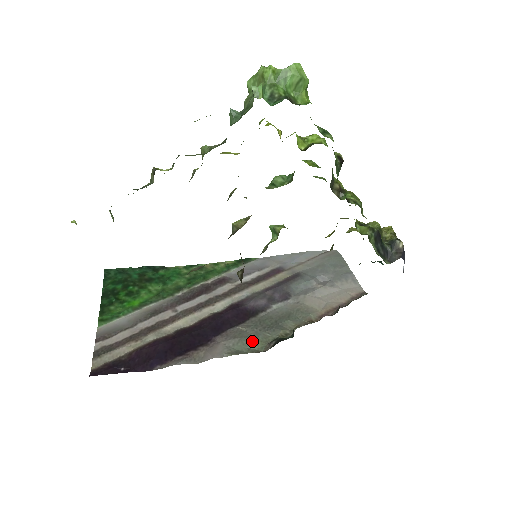
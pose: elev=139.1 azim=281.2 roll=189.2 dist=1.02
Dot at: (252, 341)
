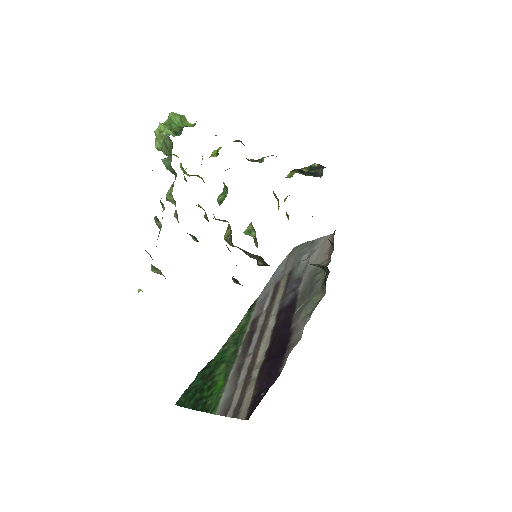
Dot at: (312, 300)
